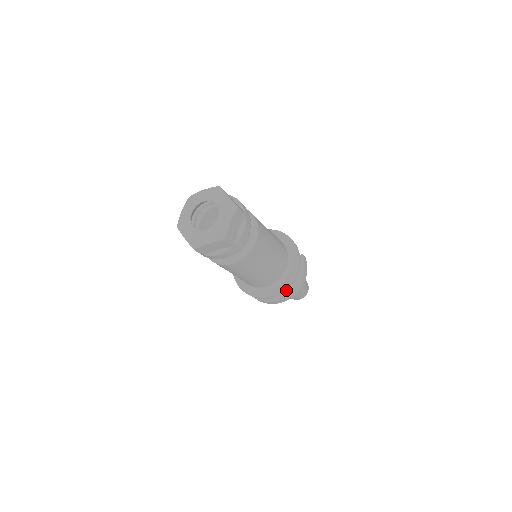
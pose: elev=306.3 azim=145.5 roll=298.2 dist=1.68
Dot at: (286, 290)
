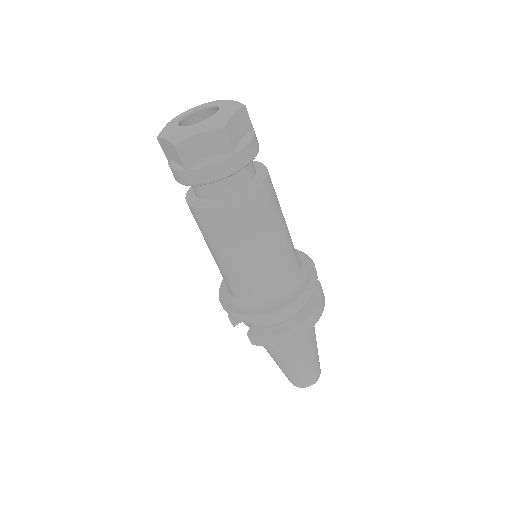
Dot at: (296, 309)
